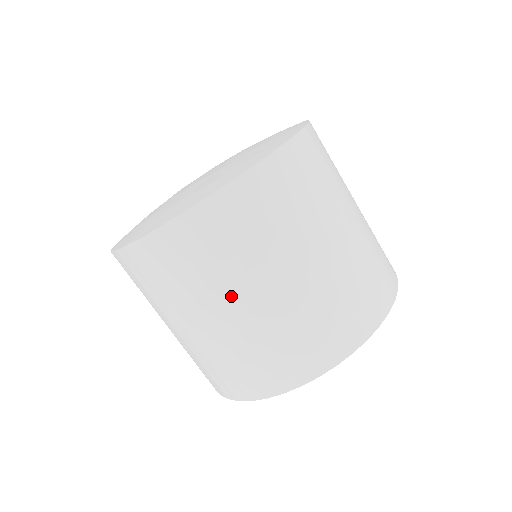
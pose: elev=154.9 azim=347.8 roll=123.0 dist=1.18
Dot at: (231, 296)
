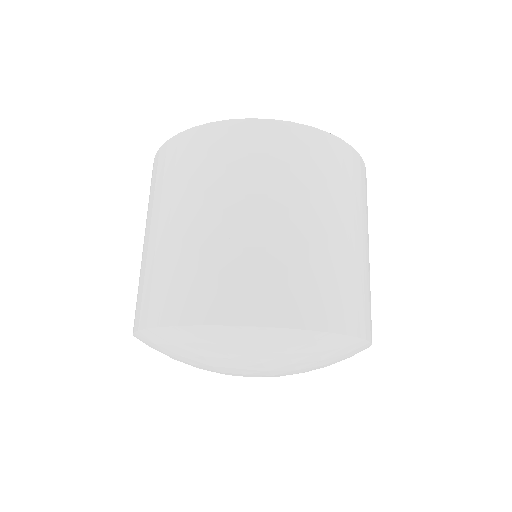
Dot at: (239, 200)
